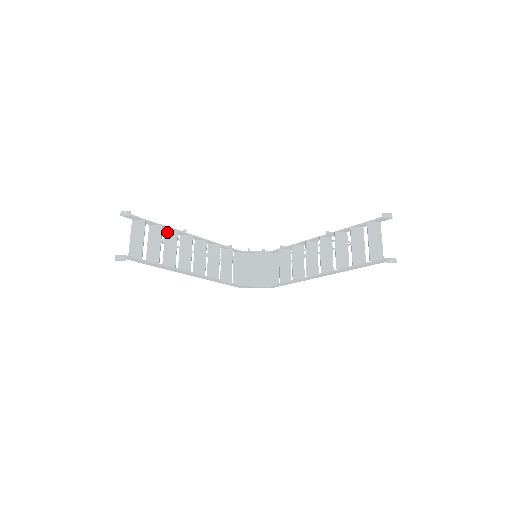
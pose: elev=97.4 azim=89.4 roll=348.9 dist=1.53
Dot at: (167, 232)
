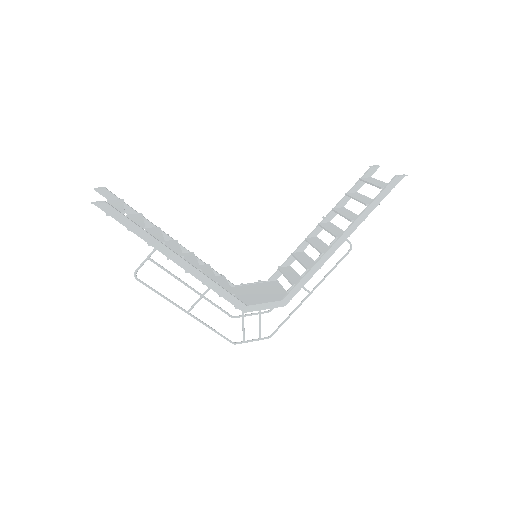
Dot at: (147, 228)
